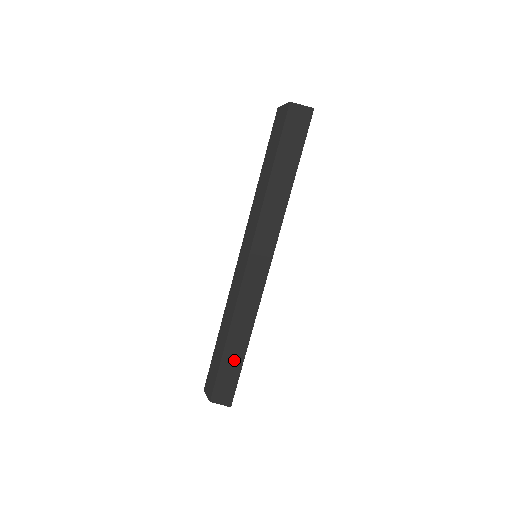
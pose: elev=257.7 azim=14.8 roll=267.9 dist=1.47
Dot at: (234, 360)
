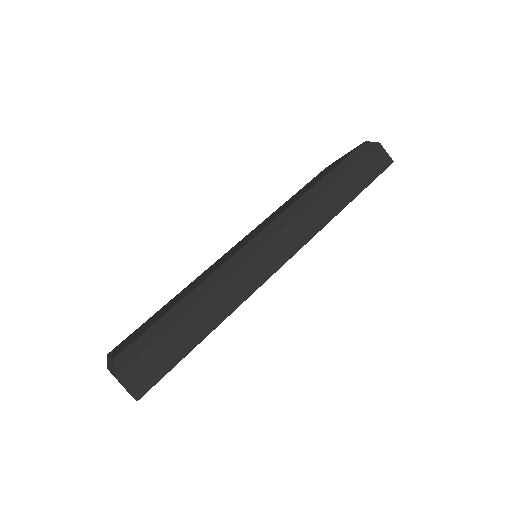
Dot at: (185, 338)
